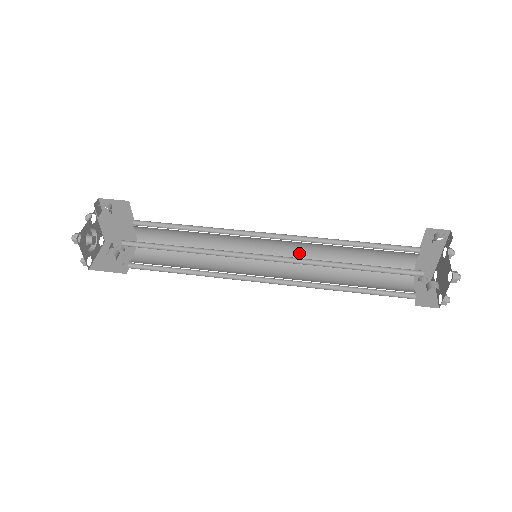
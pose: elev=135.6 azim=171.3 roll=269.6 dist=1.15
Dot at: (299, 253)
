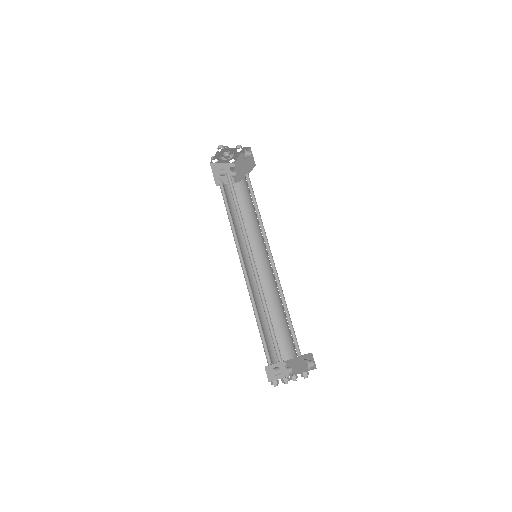
Dot at: (271, 282)
